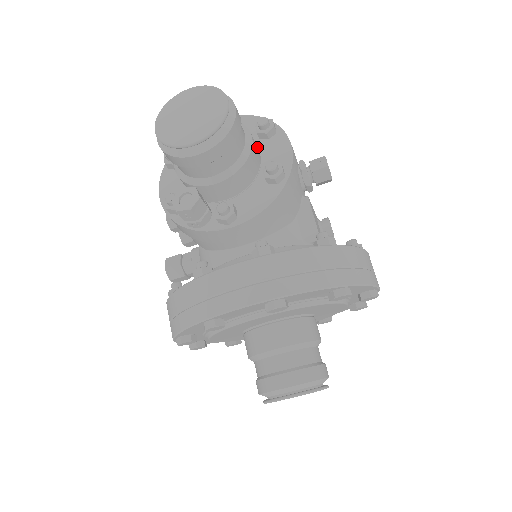
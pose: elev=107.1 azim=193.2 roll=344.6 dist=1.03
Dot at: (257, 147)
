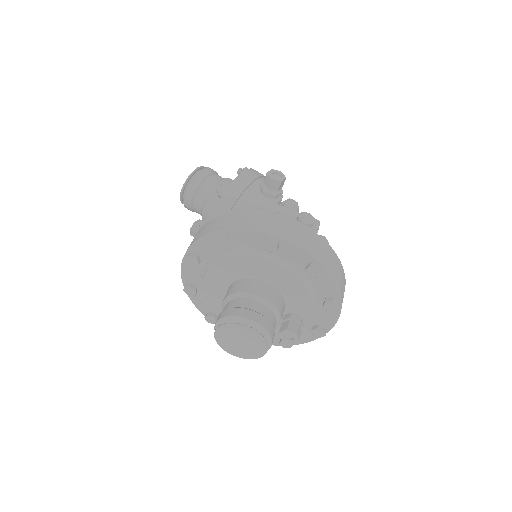
Dot at: occluded
